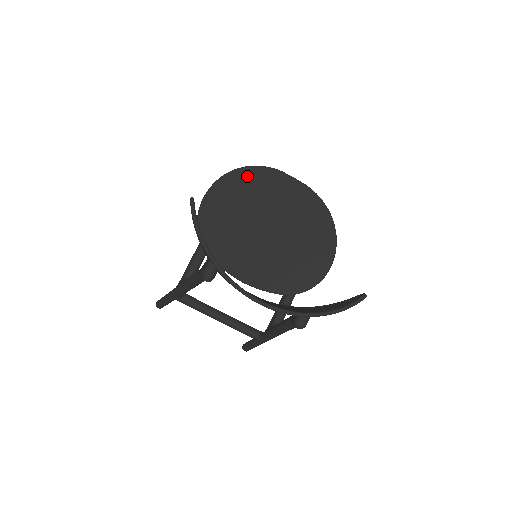
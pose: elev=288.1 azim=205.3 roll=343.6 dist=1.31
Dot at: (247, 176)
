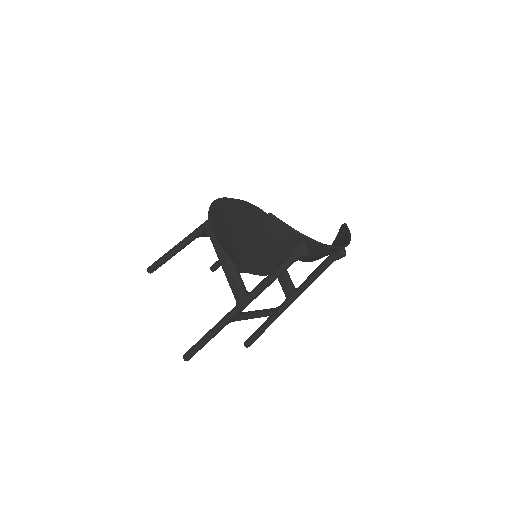
Dot at: (217, 209)
